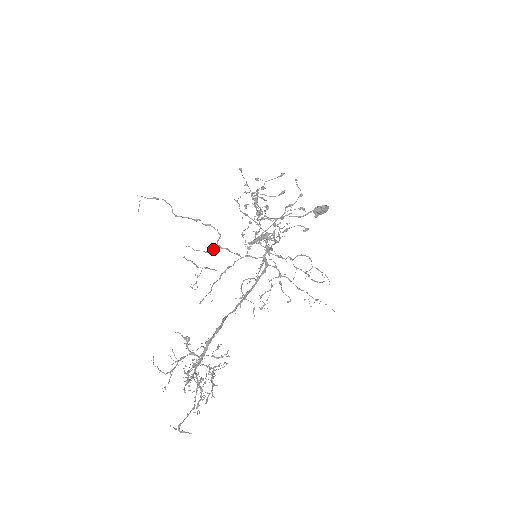
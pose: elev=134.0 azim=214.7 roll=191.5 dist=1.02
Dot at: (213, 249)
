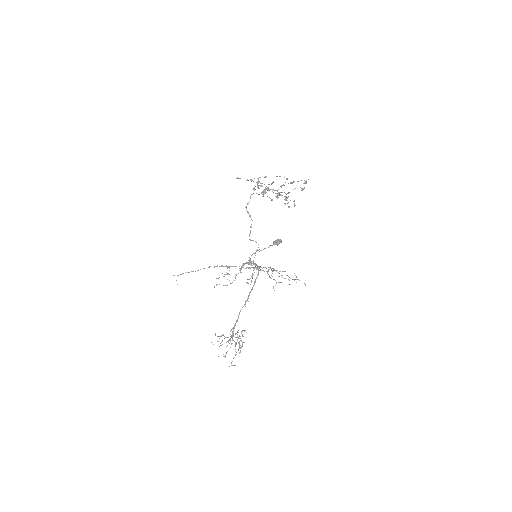
Dot at: (225, 274)
